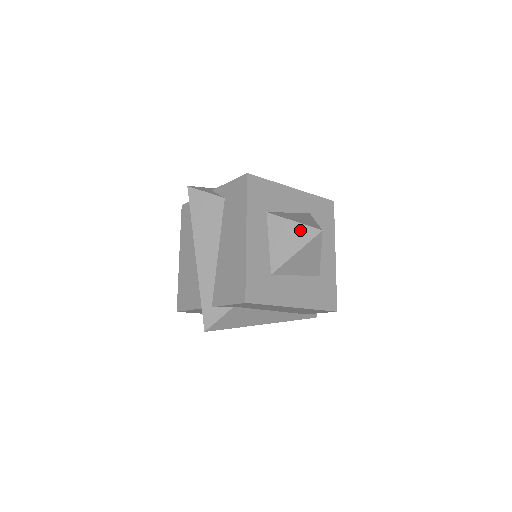
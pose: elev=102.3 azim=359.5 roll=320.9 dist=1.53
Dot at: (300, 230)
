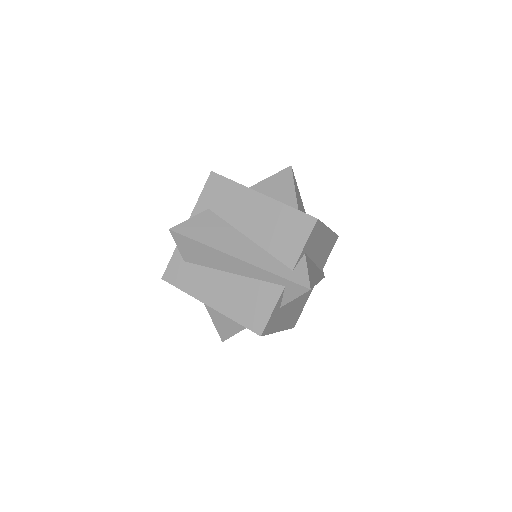
Dot at: (280, 177)
